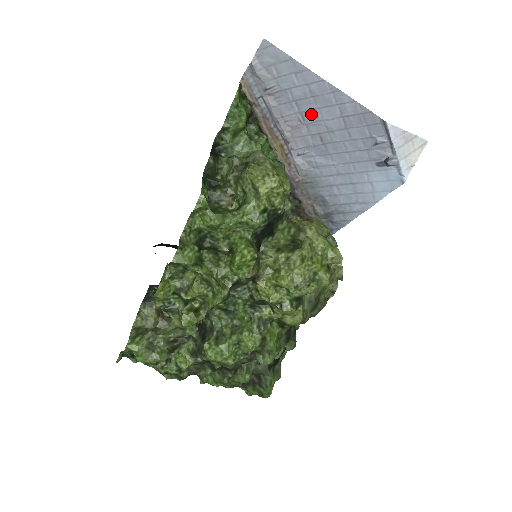
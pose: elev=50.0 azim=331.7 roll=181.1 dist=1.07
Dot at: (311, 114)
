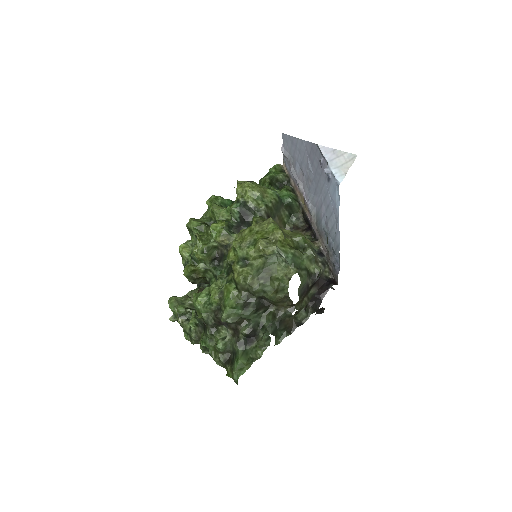
Dot at: (303, 165)
